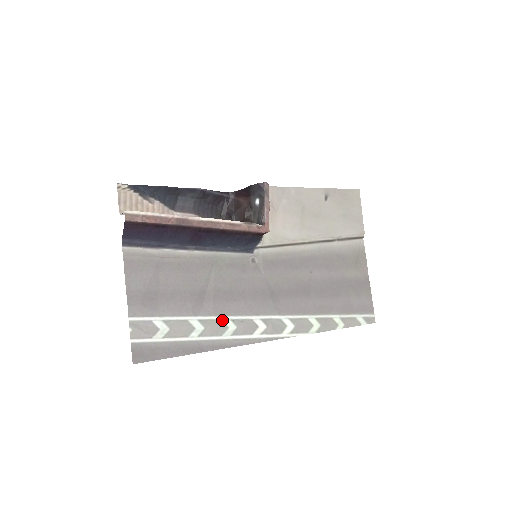
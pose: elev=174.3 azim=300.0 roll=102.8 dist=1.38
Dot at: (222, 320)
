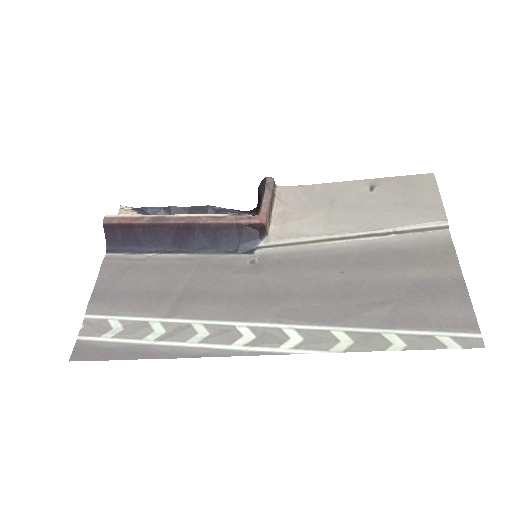
Dot at: (192, 324)
